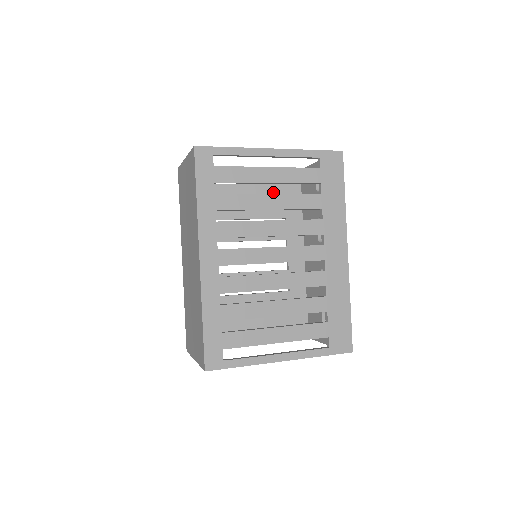
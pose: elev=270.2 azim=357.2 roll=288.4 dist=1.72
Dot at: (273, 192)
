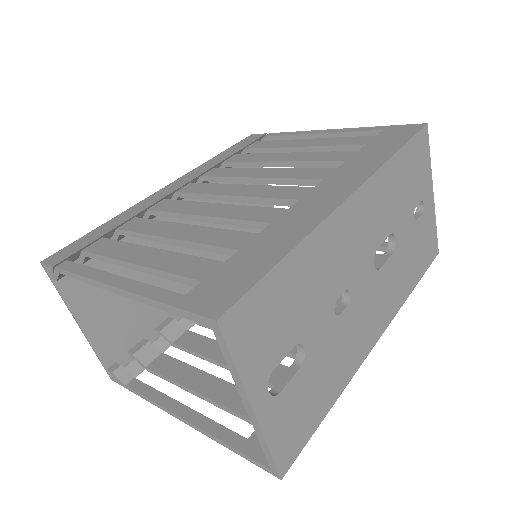
Dot at: occluded
